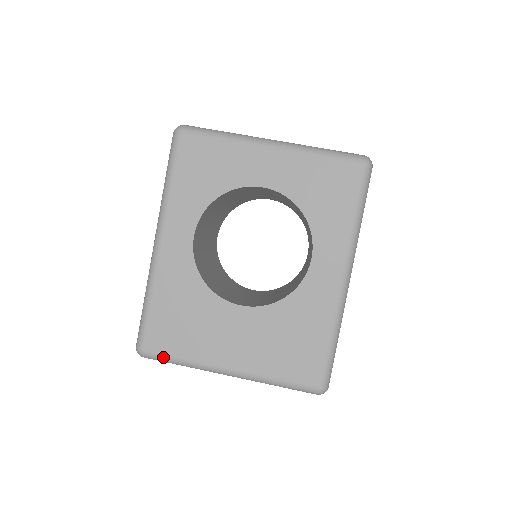
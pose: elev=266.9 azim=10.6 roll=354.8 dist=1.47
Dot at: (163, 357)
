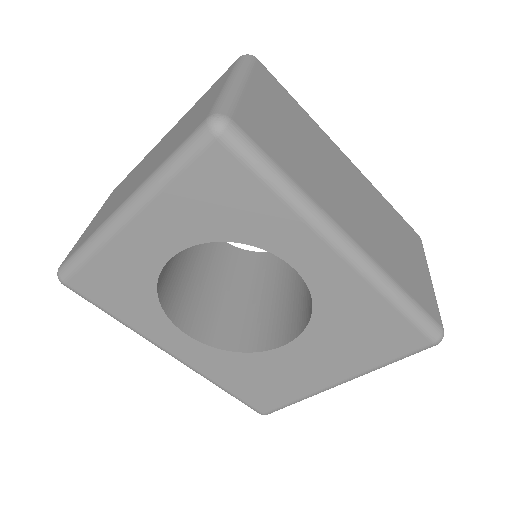
Dot at: (282, 408)
